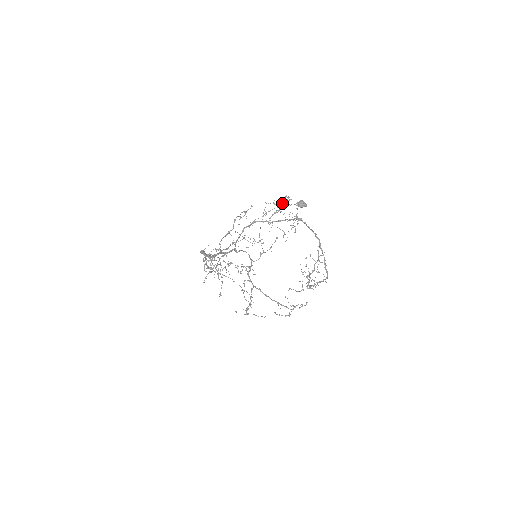
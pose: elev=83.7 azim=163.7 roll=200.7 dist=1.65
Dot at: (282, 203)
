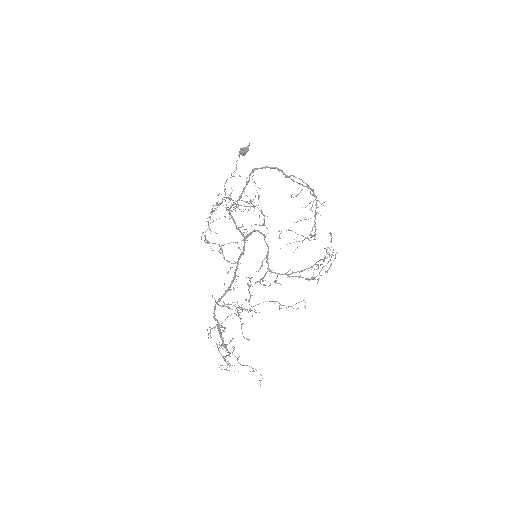
Dot at: (224, 190)
